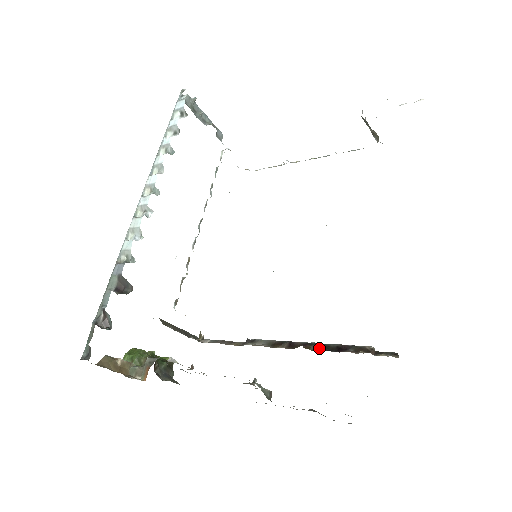
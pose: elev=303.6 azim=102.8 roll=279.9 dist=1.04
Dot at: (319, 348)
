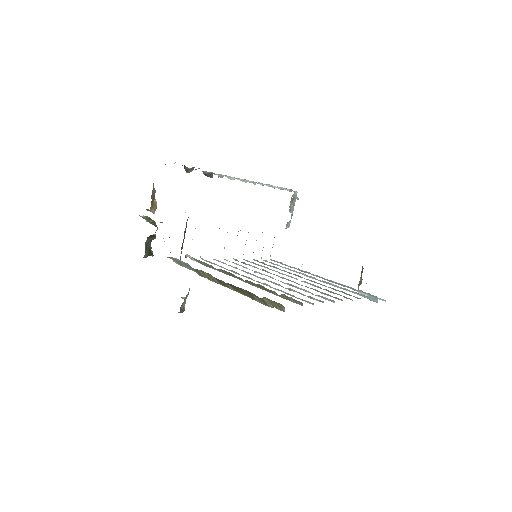
Dot at: occluded
